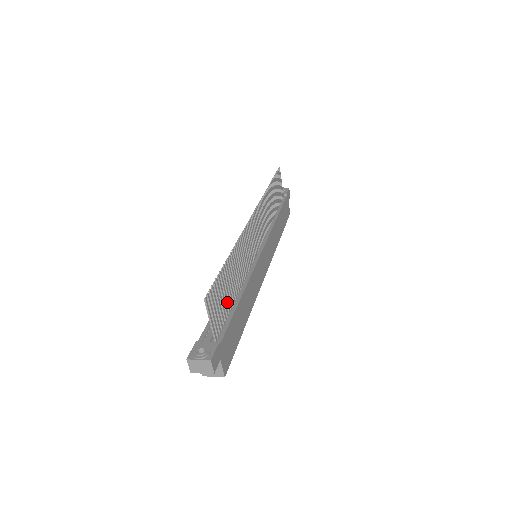
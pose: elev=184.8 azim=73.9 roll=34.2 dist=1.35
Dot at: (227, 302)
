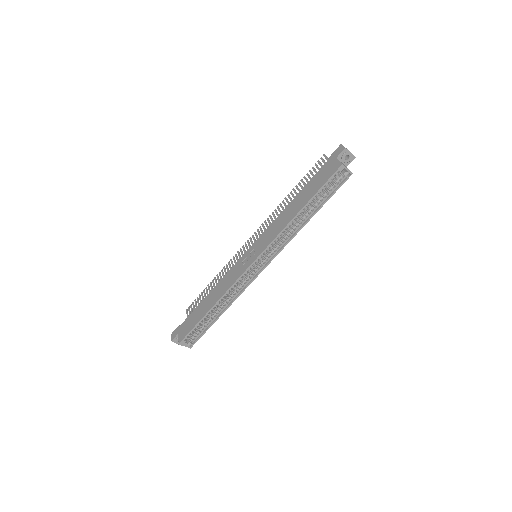
Dot at: occluded
